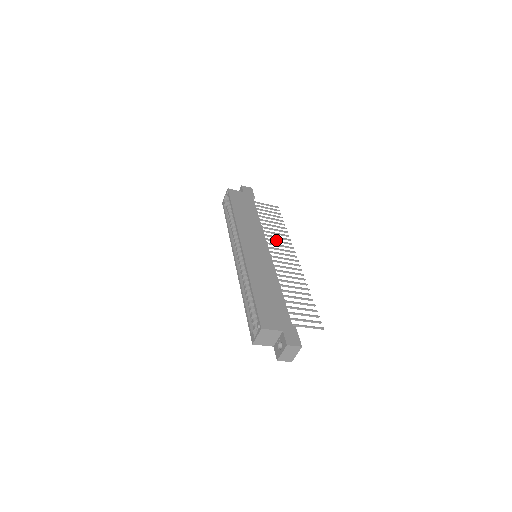
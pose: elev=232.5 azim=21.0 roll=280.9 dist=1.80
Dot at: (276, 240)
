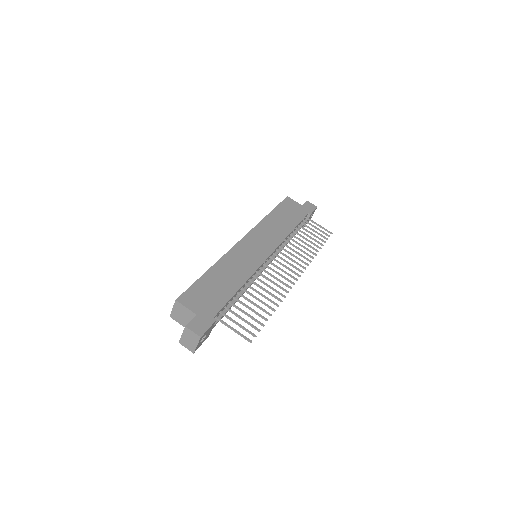
Dot at: occluded
